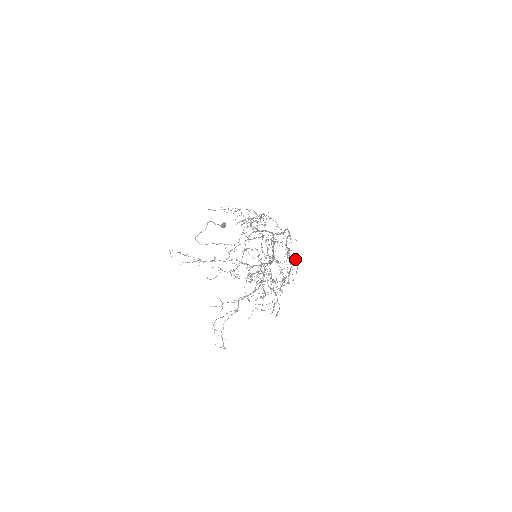
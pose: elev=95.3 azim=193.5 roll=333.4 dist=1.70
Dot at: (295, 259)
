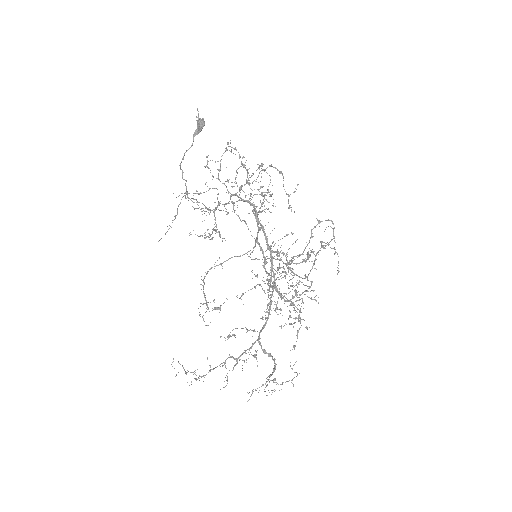
Dot at: occluded
